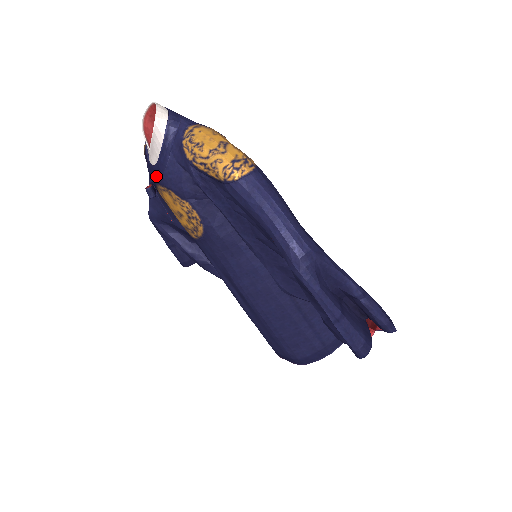
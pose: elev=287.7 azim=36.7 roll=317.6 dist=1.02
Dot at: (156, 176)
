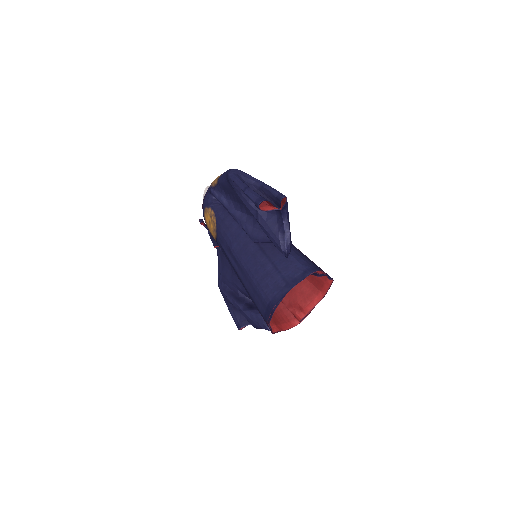
Dot at: (203, 209)
